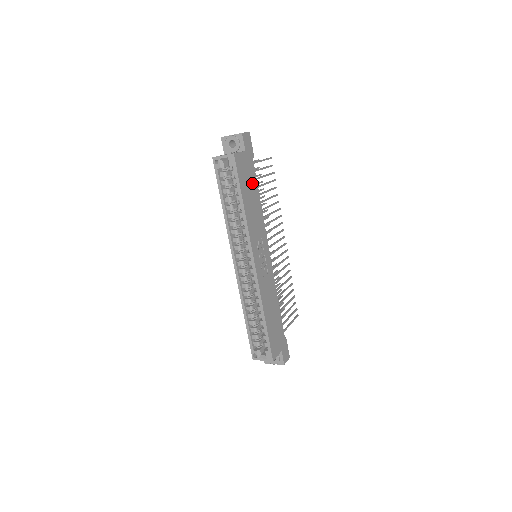
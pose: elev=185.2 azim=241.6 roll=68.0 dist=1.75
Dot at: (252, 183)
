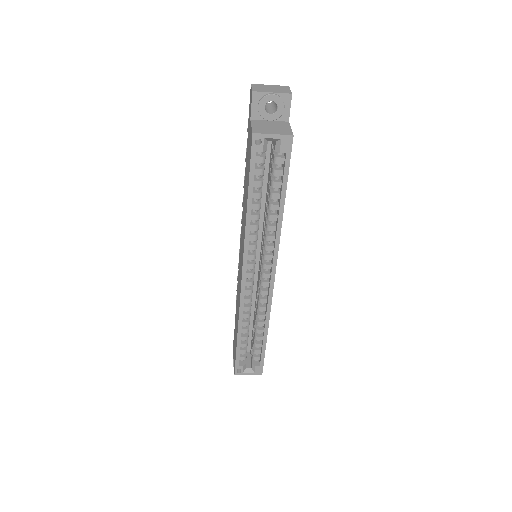
Dot at: occluded
